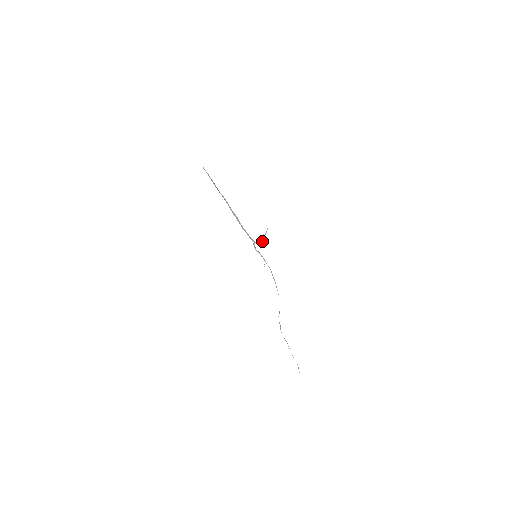
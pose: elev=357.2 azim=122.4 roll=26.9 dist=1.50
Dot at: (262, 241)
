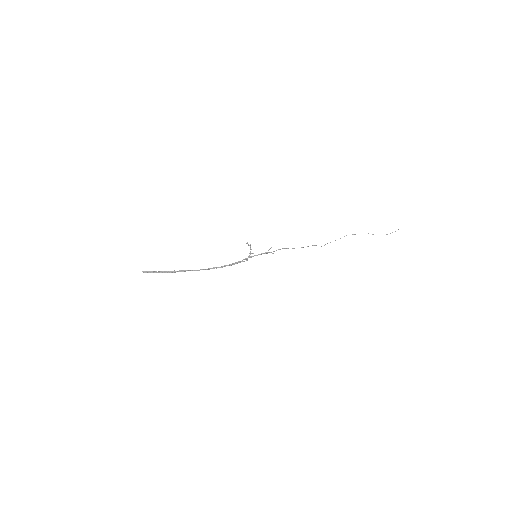
Dot at: (250, 252)
